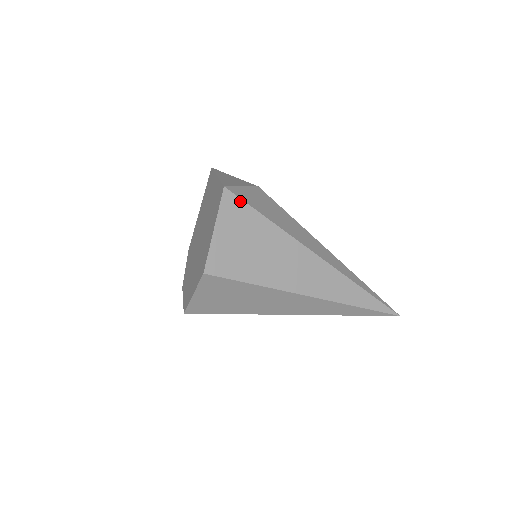
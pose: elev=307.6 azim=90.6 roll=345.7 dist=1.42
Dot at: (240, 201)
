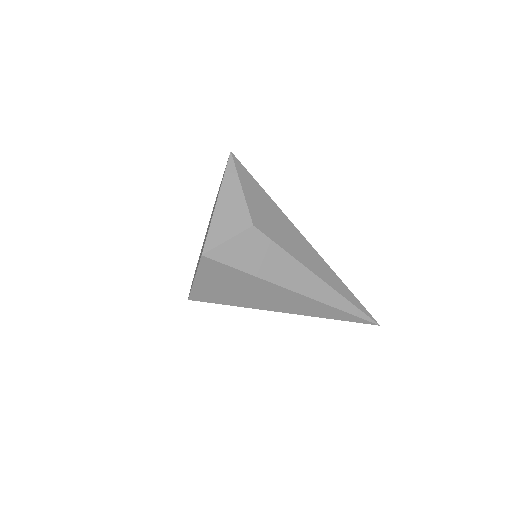
Dot at: (218, 263)
